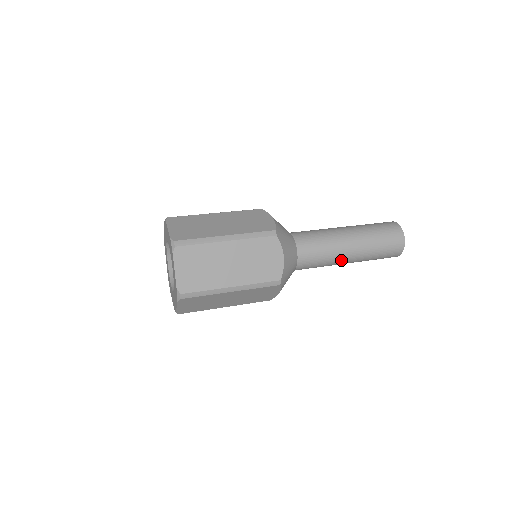
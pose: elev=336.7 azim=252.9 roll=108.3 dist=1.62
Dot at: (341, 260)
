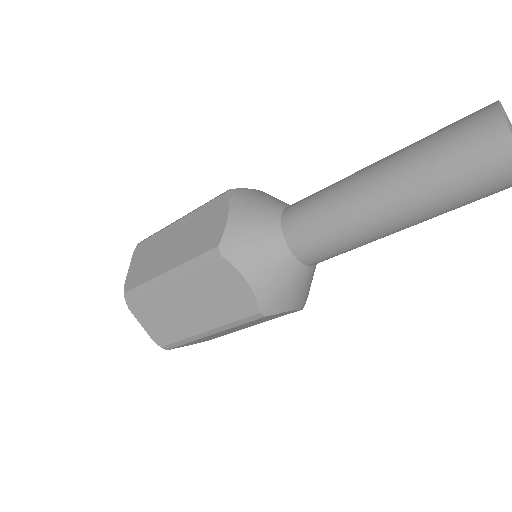
Dot at: (355, 178)
